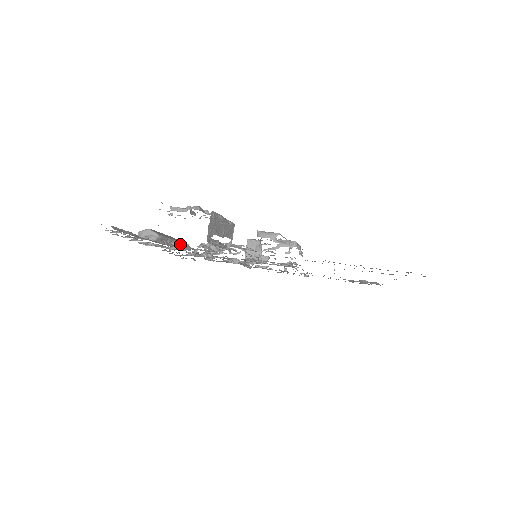
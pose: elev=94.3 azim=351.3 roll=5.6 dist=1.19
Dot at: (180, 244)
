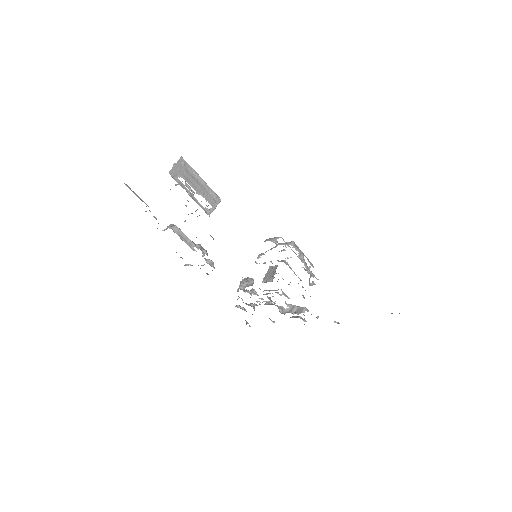
Dot at: (197, 245)
